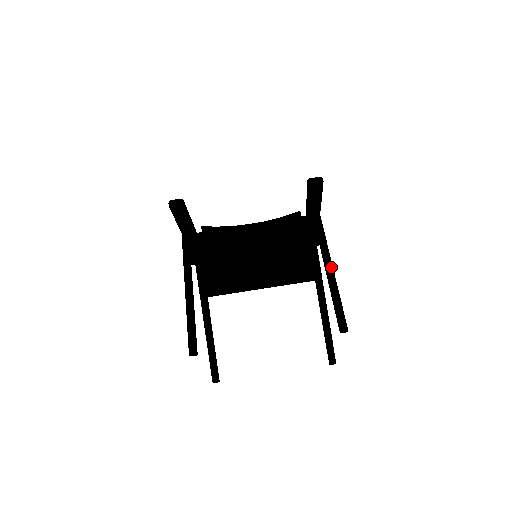
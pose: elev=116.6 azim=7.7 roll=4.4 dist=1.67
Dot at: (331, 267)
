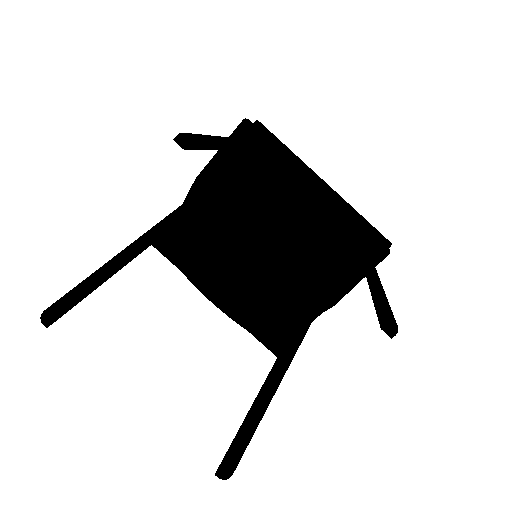
Dot at: occluded
